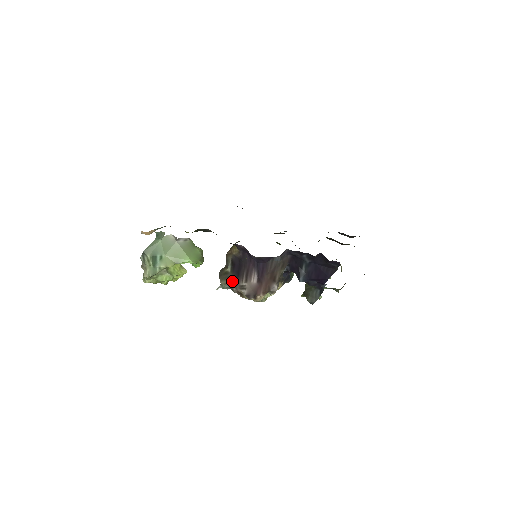
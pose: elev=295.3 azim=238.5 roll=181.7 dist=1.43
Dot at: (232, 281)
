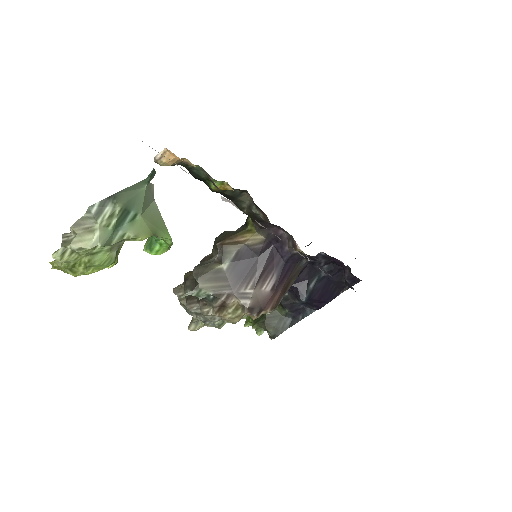
Dot at: (225, 285)
